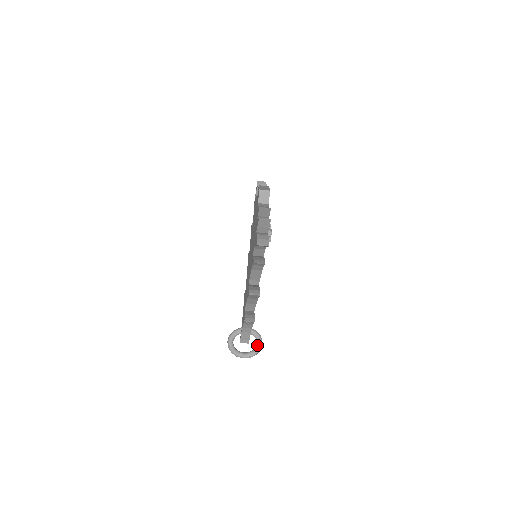
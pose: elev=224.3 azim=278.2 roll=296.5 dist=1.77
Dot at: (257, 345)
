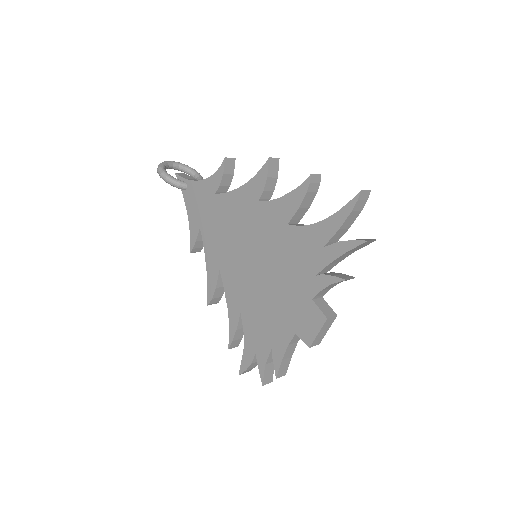
Dot at: occluded
